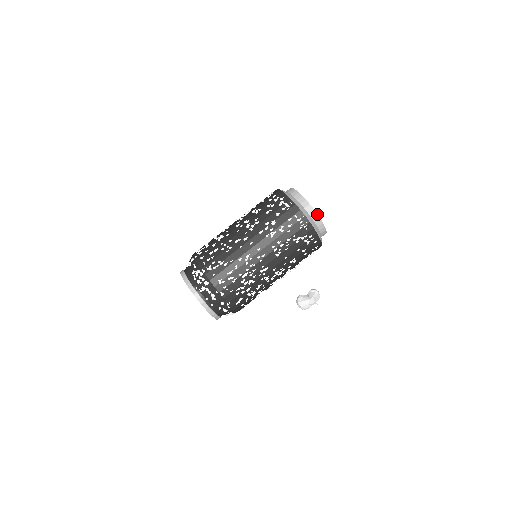
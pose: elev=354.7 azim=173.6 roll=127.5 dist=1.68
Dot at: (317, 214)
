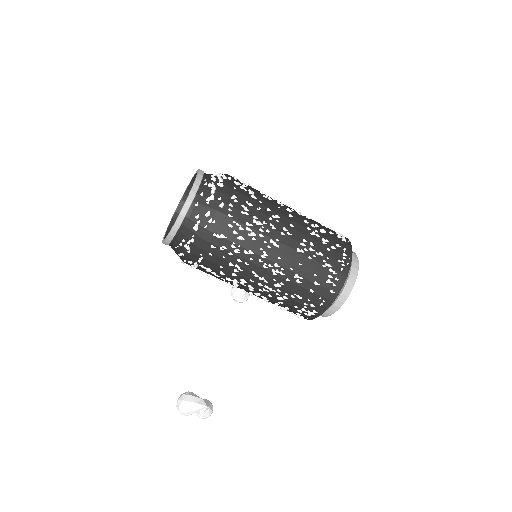
Dot at: occluded
